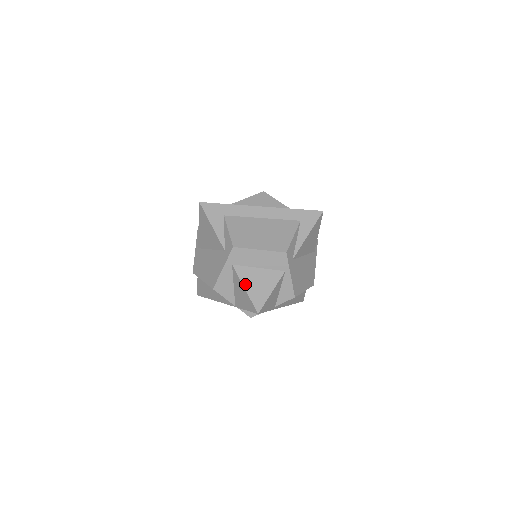
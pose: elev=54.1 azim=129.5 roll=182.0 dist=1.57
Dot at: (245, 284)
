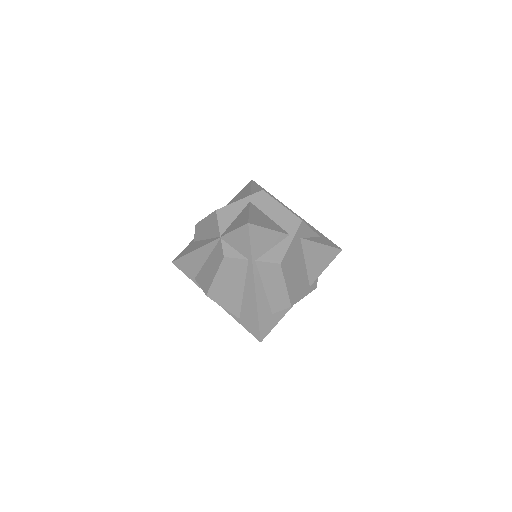
Dot at: (251, 211)
